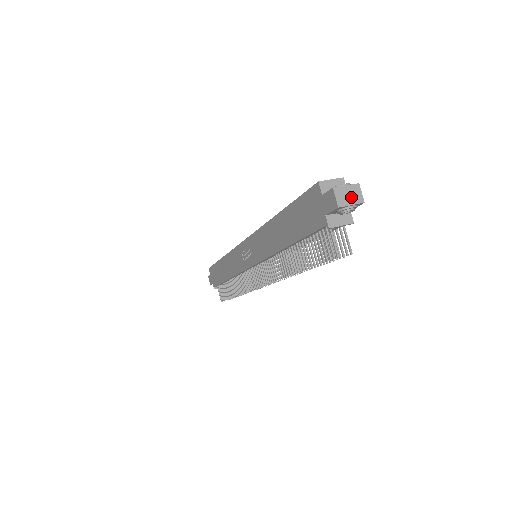
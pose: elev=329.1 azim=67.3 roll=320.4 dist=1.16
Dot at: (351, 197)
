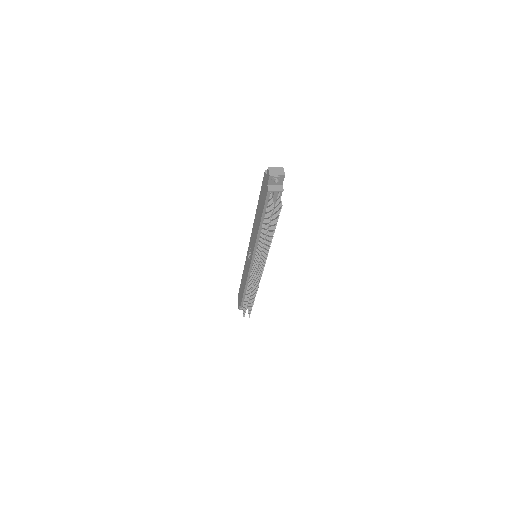
Dot at: (278, 172)
